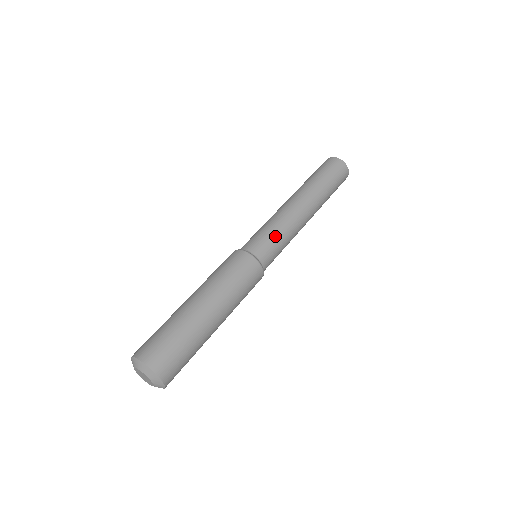
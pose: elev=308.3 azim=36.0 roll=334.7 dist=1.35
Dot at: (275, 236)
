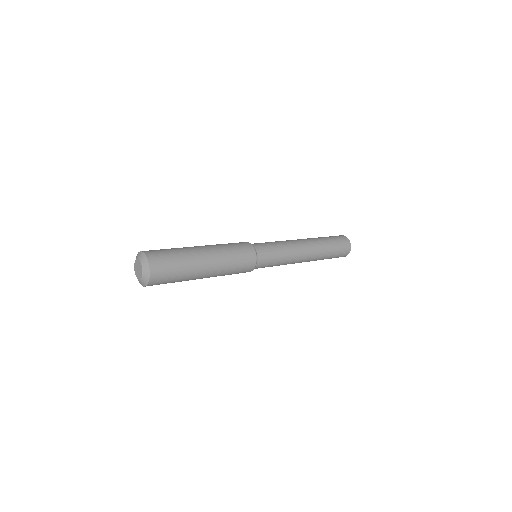
Dot at: (268, 242)
